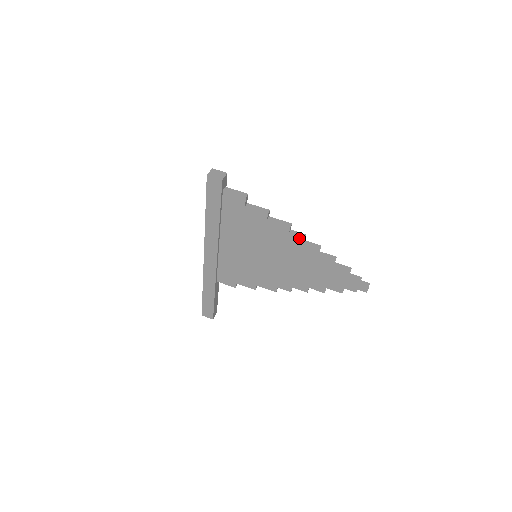
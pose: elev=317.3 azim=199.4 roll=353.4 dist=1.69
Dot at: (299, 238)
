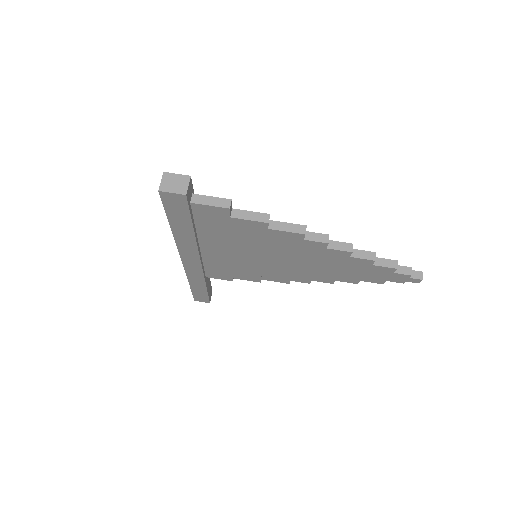
Dot at: (320, 243)
